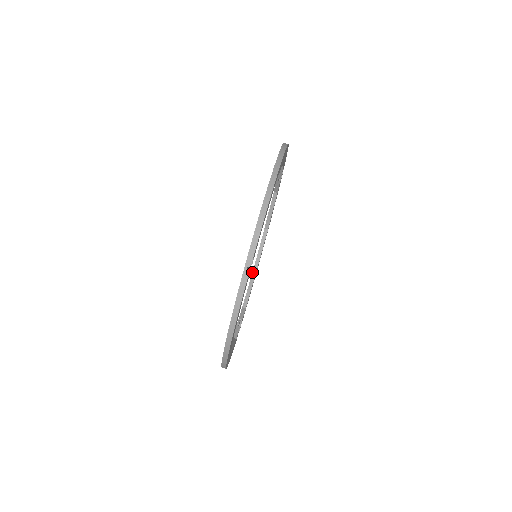
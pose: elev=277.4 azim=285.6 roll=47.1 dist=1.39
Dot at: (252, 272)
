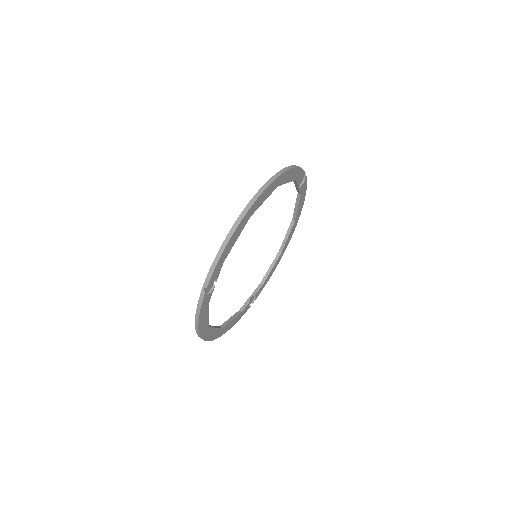
Dot at: occluded
